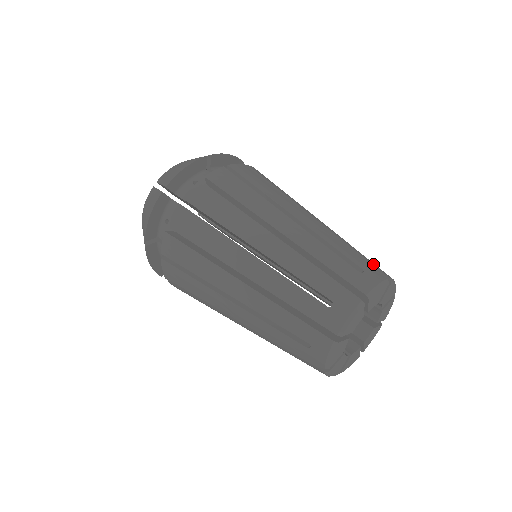
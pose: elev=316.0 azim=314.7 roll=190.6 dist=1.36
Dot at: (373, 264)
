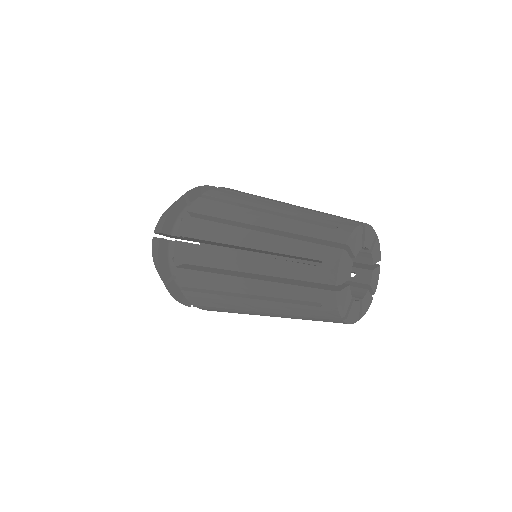
Dot at: occluded
